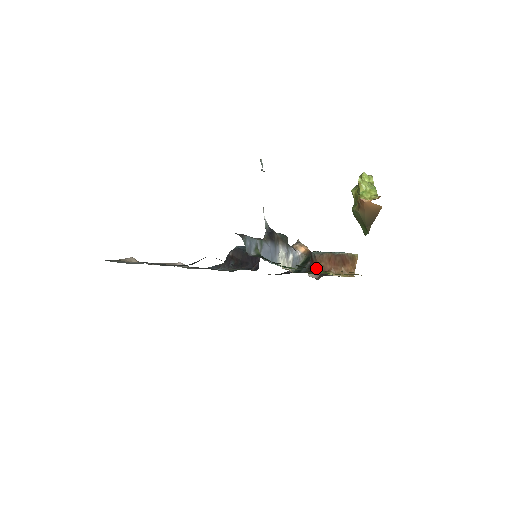
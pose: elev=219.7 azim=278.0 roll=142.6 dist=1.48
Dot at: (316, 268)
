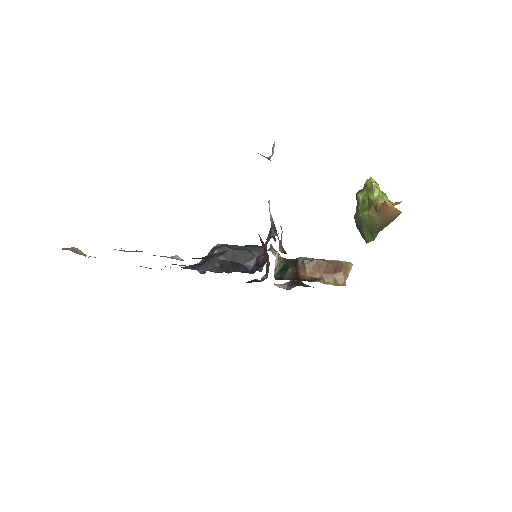
Dot at: (304, 275)
